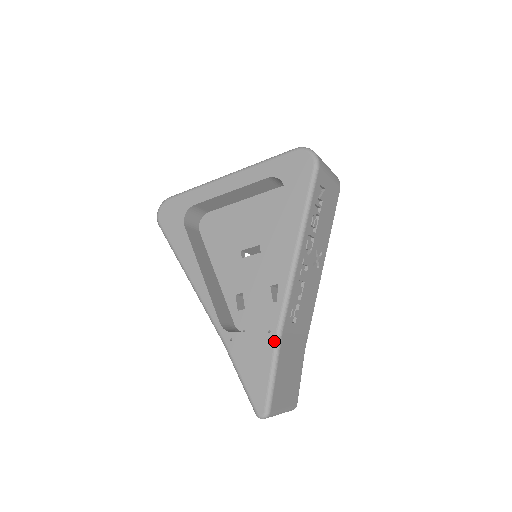
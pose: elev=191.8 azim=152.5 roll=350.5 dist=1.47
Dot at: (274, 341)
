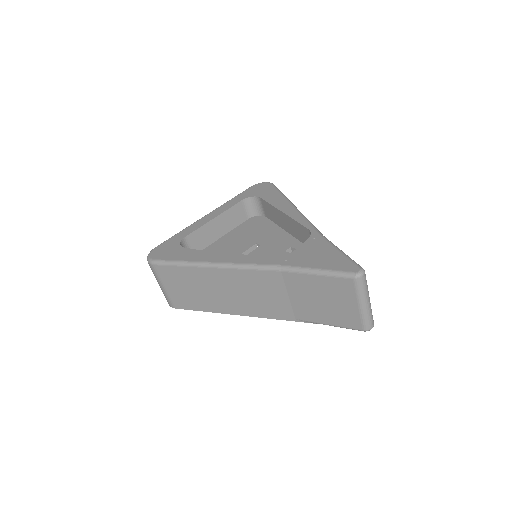
Dot at: (324, 239)
